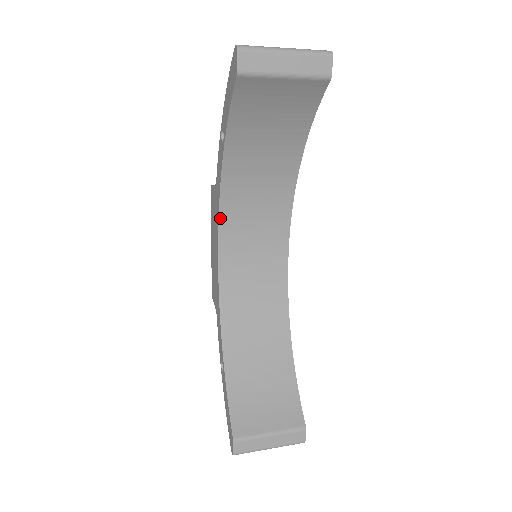
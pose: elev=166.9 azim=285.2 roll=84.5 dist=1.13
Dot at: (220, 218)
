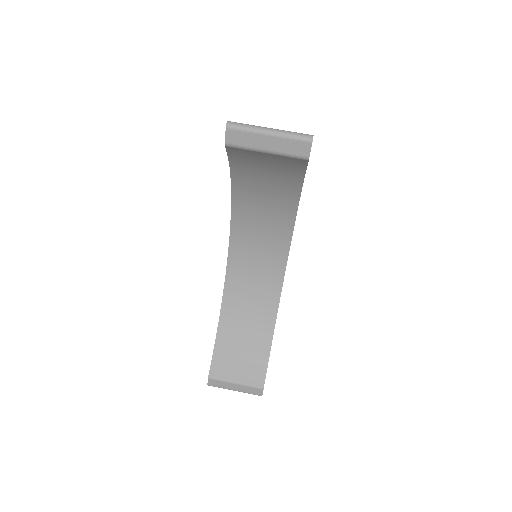
Dot at: (232, 221)
